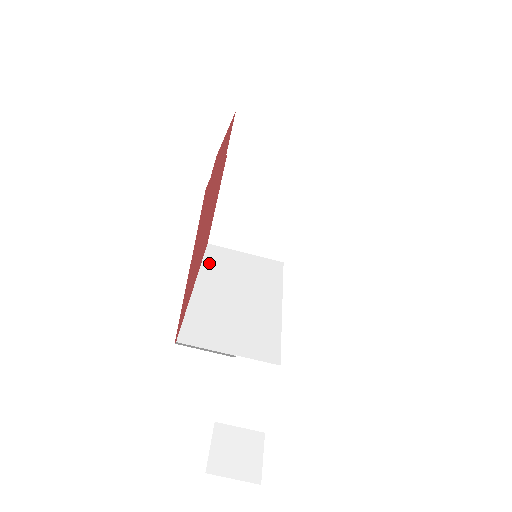
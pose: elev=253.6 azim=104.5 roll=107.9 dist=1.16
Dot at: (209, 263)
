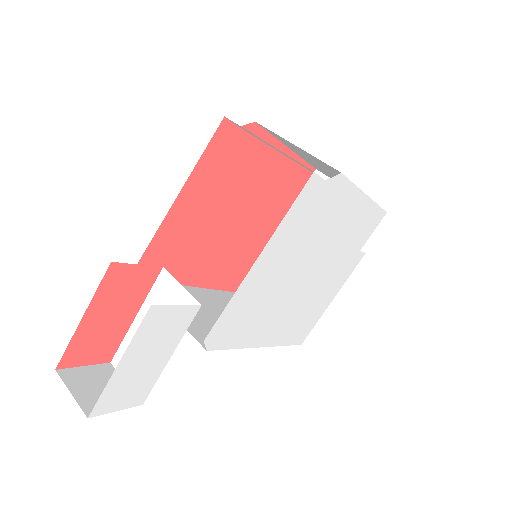
Dot at: (230, 295)
